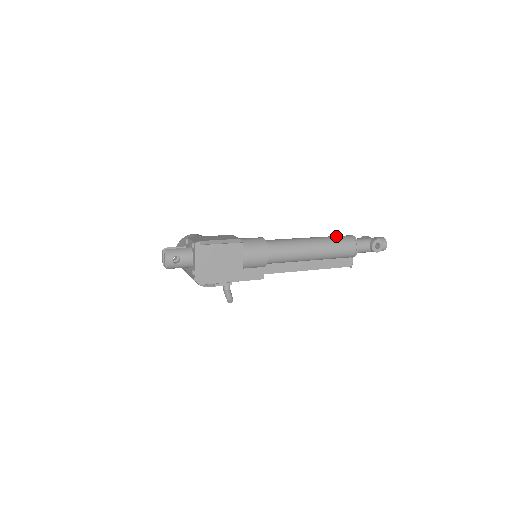
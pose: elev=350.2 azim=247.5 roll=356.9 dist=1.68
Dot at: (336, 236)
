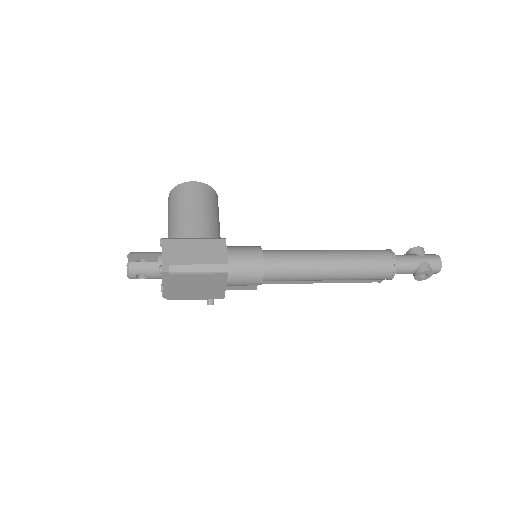
Dot at: (370, 257)
